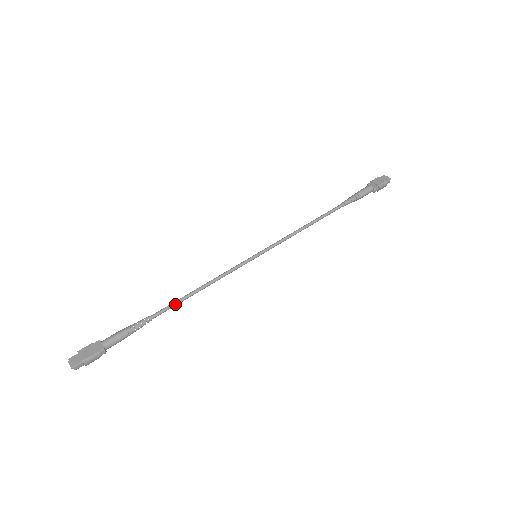
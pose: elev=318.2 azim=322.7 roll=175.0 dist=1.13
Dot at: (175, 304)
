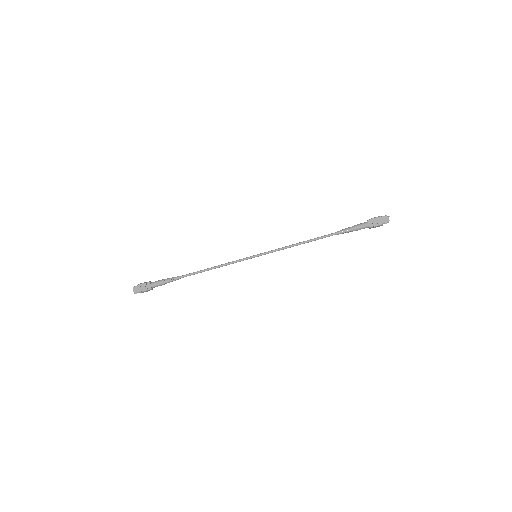
Dot at: occluded
